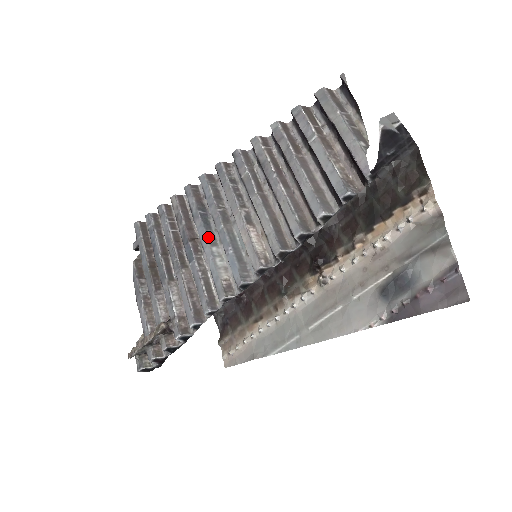
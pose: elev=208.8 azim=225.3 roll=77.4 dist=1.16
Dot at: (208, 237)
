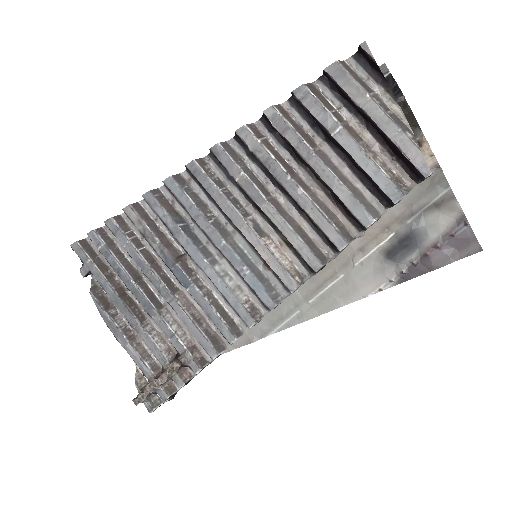
Dot at: (204, 255)
